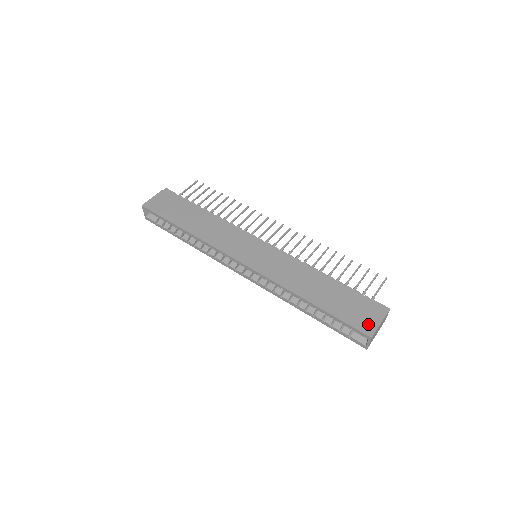
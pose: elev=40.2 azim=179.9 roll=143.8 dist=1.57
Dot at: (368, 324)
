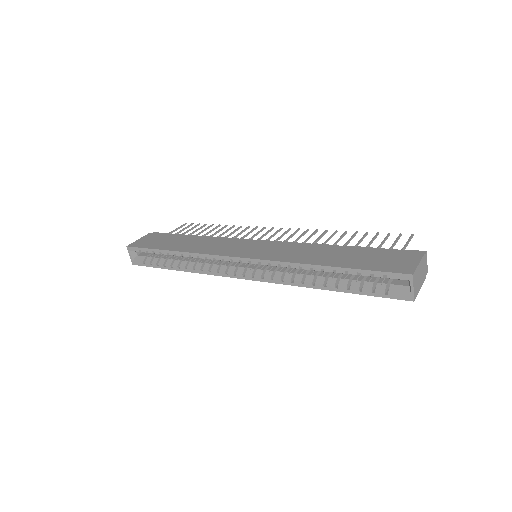
Dot at: (404, 266)
